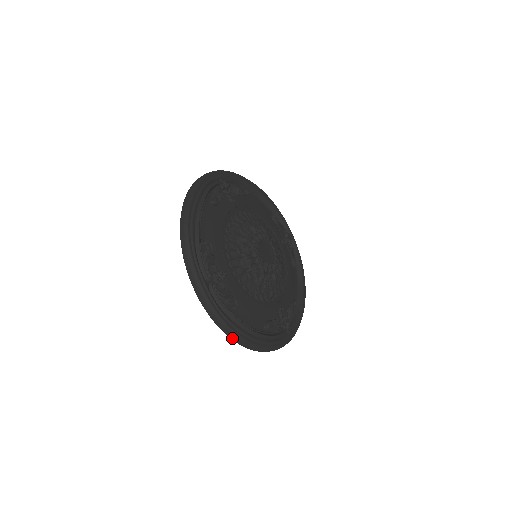
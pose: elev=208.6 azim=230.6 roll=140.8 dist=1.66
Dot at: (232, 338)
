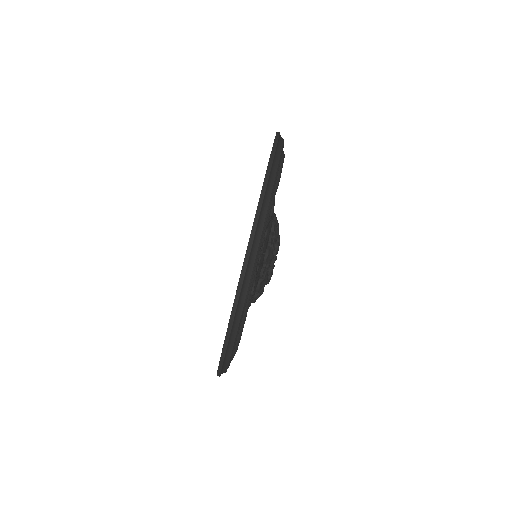
Dot at: (278, 137)
